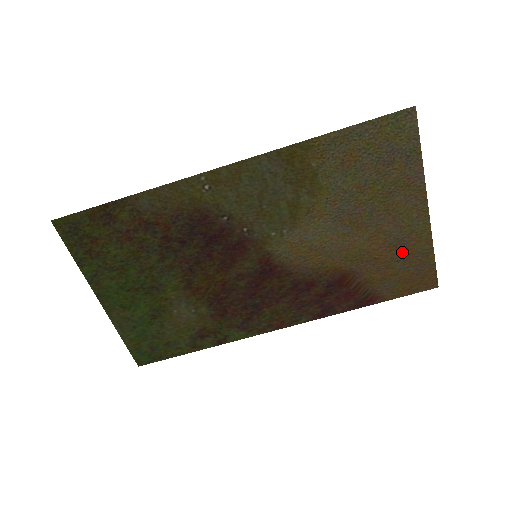
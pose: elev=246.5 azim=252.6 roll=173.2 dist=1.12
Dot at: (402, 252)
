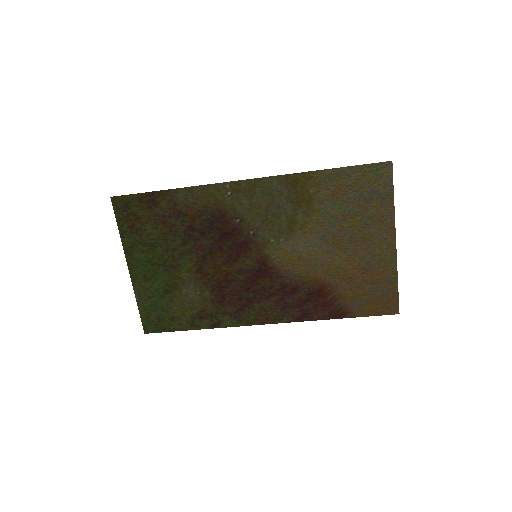
Dot at: (372, 276)
